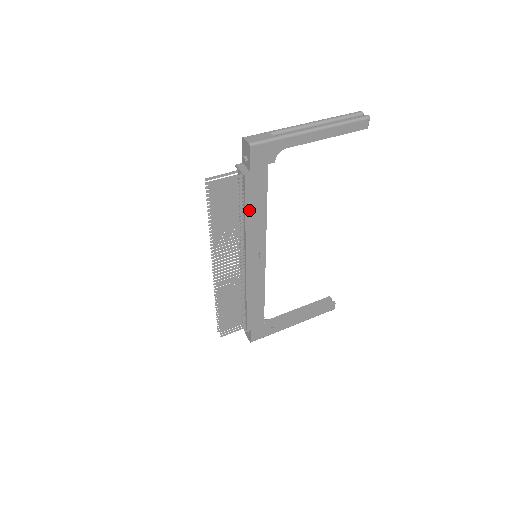
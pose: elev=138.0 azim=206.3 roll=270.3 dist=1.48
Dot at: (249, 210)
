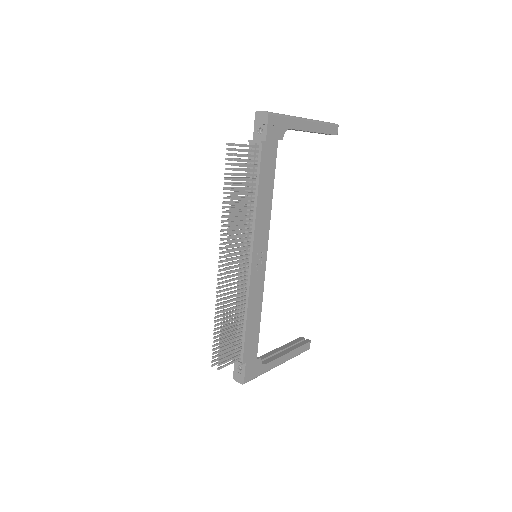
Dot at: (261, 188)
